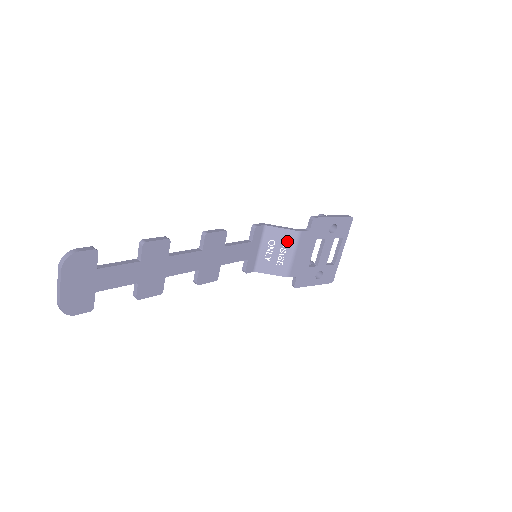
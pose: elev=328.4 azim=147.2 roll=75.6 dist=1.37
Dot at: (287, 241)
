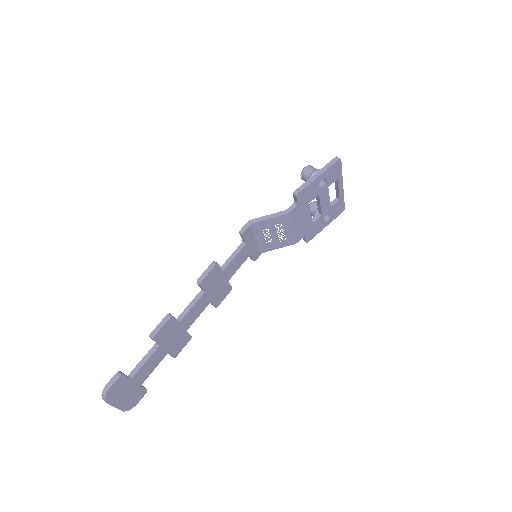
Dot at: (280, 224)
